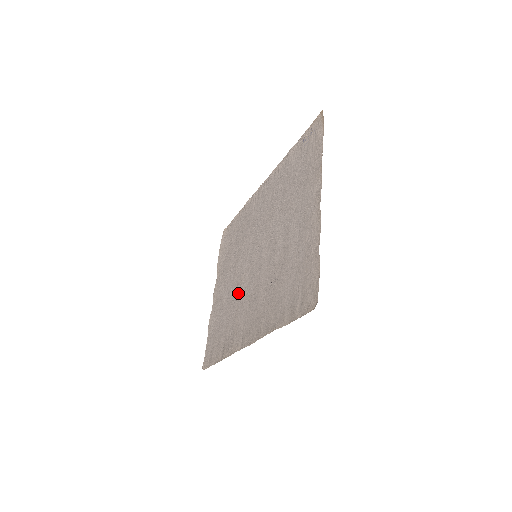
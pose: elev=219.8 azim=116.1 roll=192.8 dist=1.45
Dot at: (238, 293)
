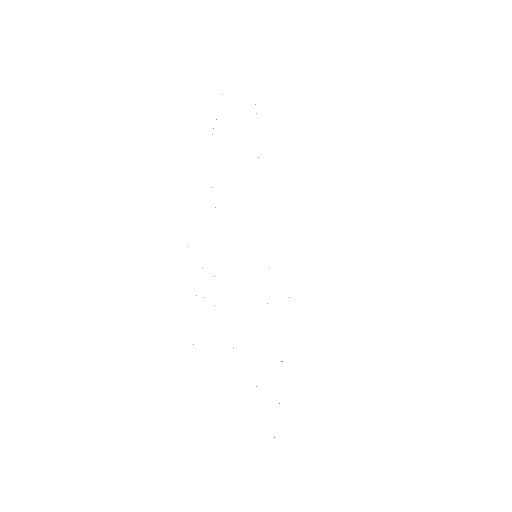
Dot at: occluded
